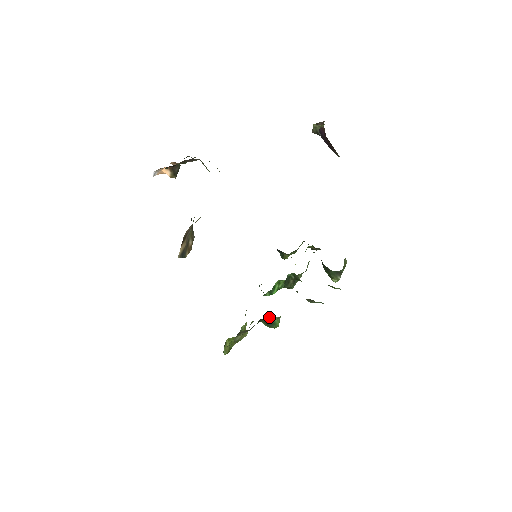
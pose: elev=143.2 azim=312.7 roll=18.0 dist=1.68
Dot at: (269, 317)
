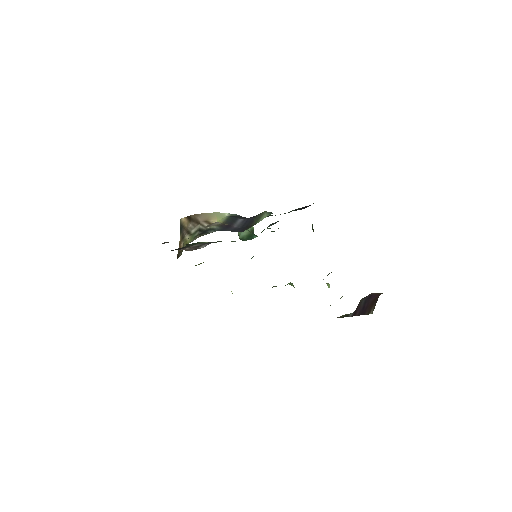
Dot at: occluded
